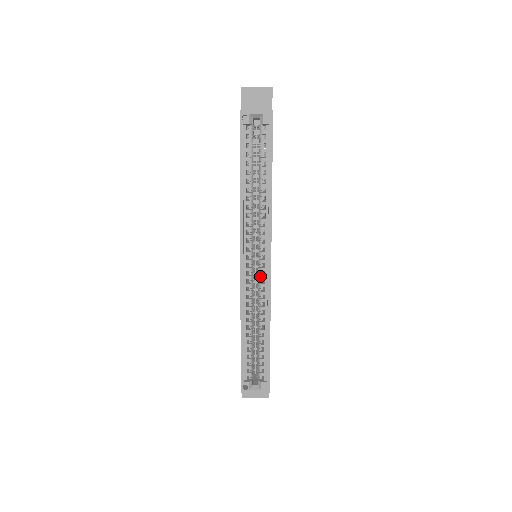
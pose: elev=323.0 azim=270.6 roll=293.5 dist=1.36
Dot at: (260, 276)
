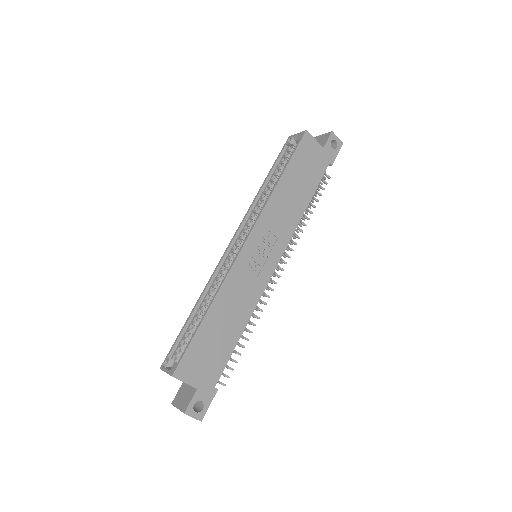
Dot at: occluded
